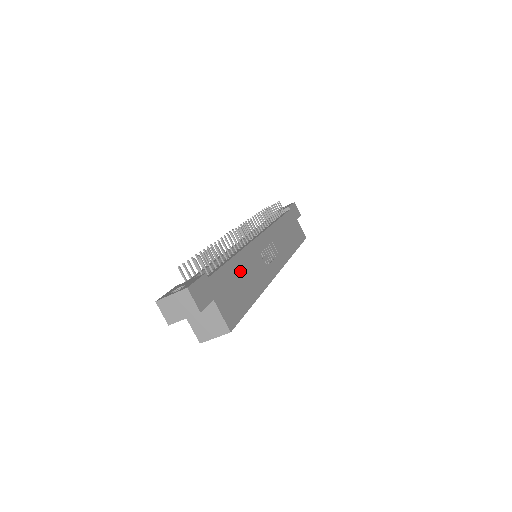
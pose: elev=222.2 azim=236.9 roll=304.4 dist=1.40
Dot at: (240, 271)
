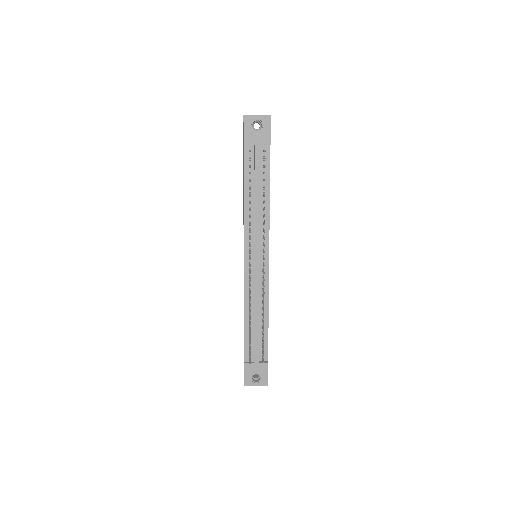
Dot at: occluded
